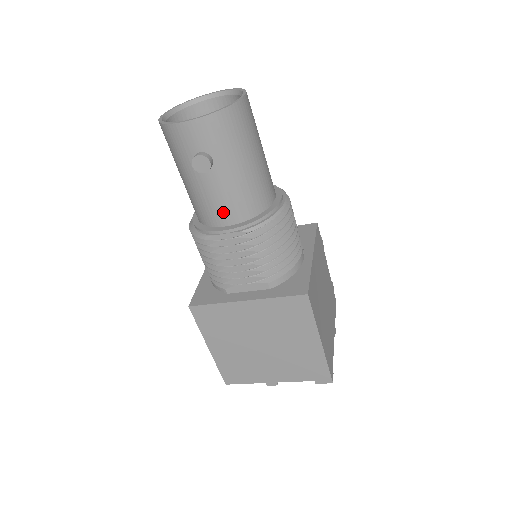
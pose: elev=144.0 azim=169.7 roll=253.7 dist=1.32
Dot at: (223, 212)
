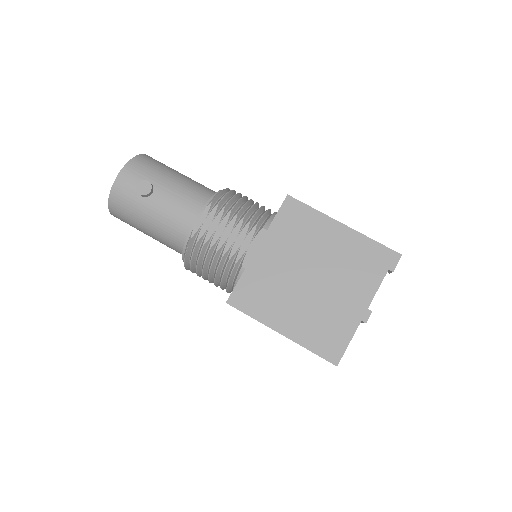
Dot at: (186, 211)
